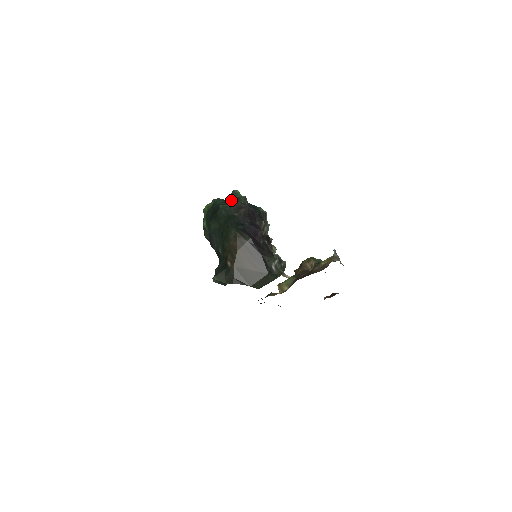
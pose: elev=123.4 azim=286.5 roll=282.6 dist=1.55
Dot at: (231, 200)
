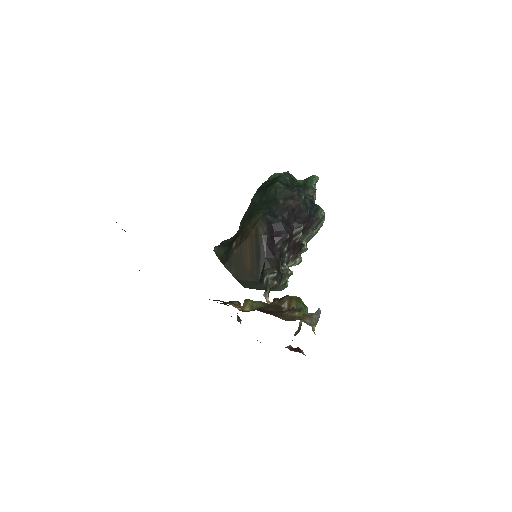
Dot at: (300, 184)
